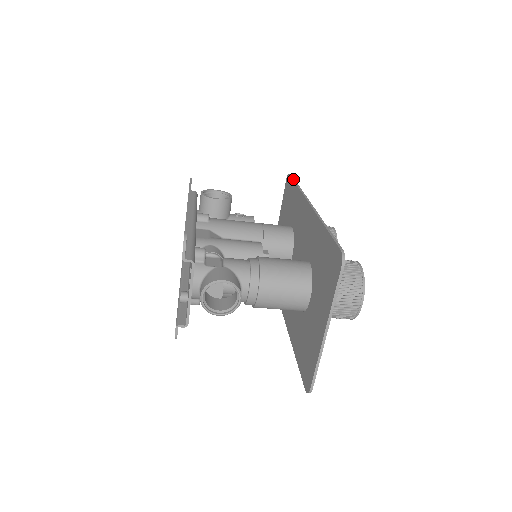
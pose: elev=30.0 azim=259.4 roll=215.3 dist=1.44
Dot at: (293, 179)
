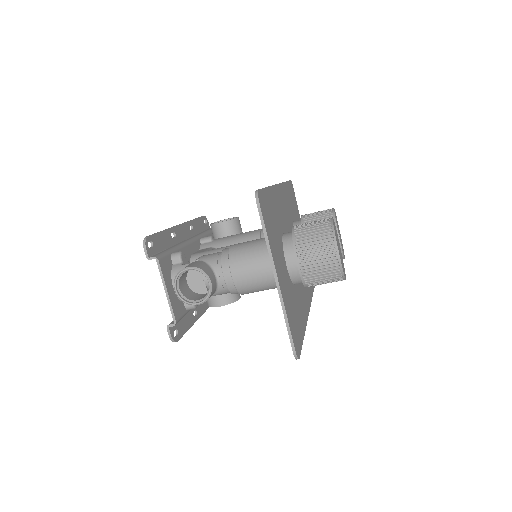
Dot at: occluded
